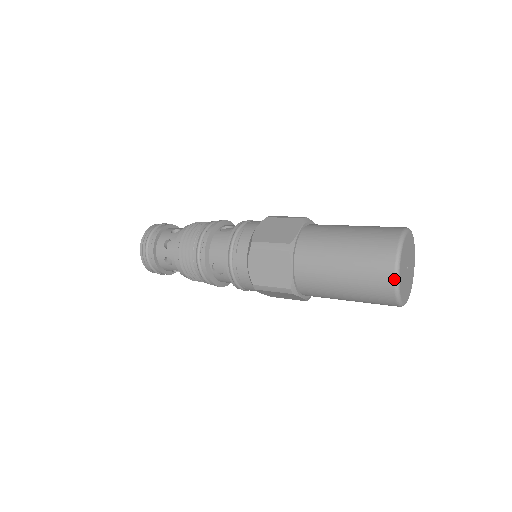
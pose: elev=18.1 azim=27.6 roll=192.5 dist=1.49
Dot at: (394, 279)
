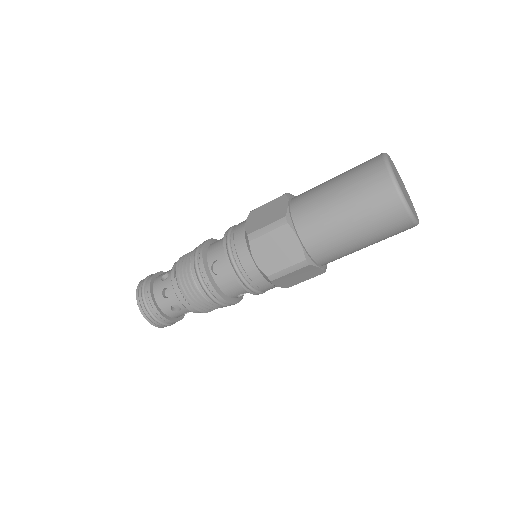
Dot at: (414, 225)
